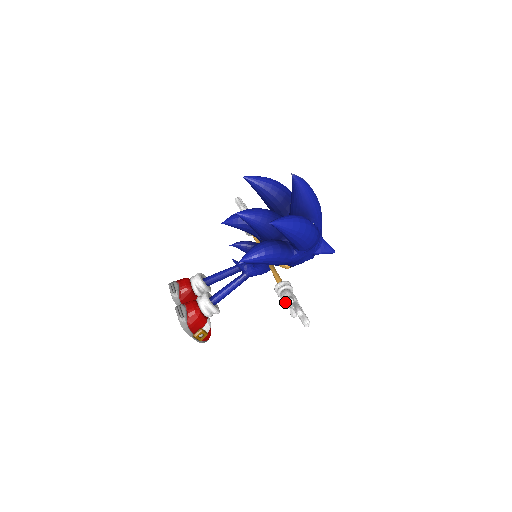
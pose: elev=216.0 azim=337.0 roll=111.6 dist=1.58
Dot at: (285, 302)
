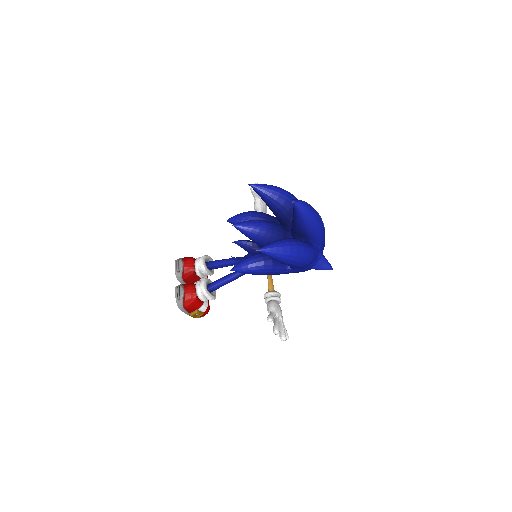
Dot at: occluded
